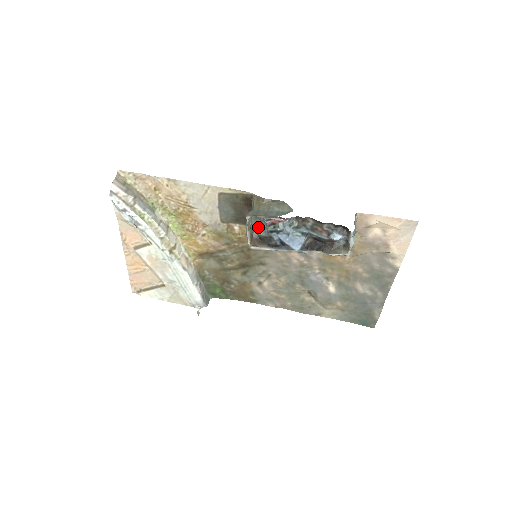
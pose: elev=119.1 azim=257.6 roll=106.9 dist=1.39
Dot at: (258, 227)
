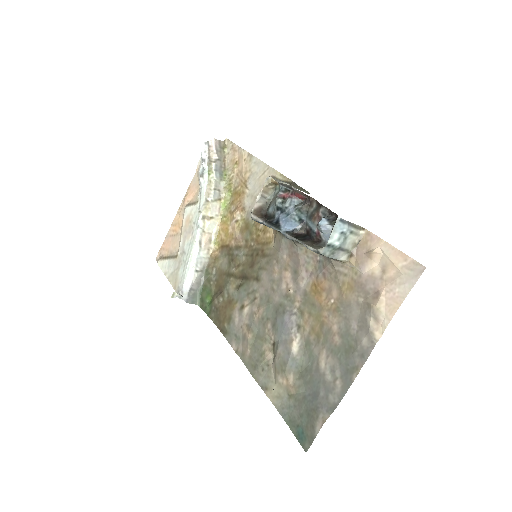
Dot at: (272, 203)
